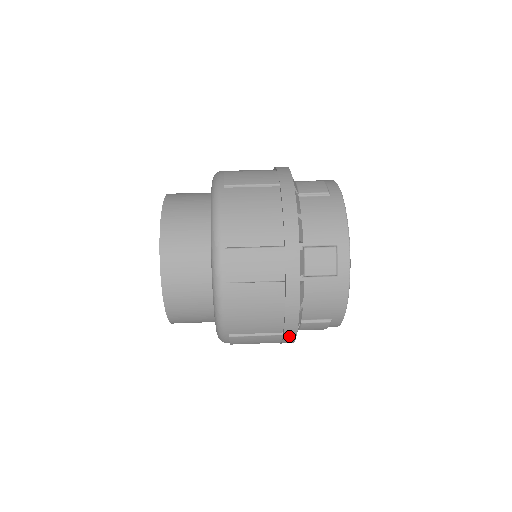
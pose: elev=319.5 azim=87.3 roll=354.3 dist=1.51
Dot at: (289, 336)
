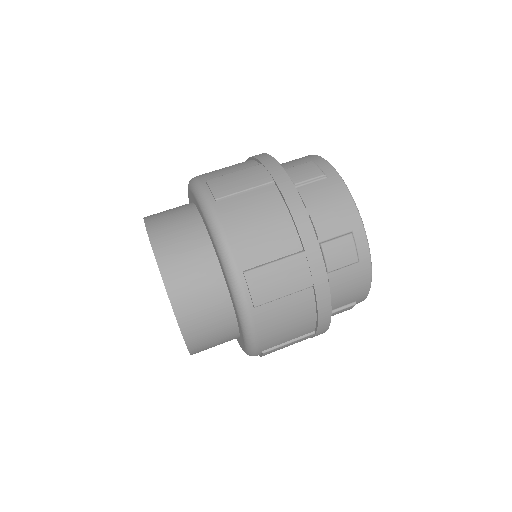
Dot at: (321, 332)
